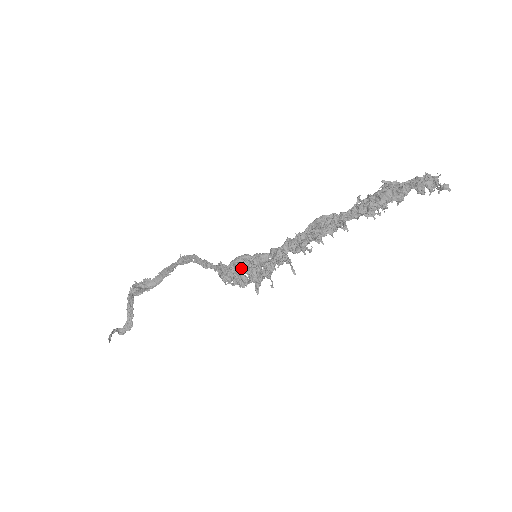
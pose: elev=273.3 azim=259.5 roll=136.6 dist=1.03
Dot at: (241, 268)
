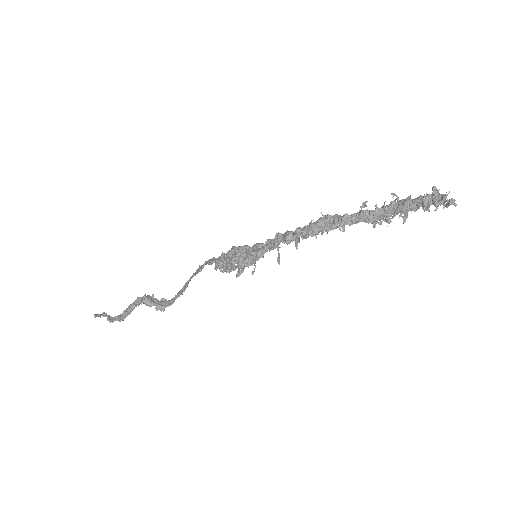
Dot at: (235, 248)
